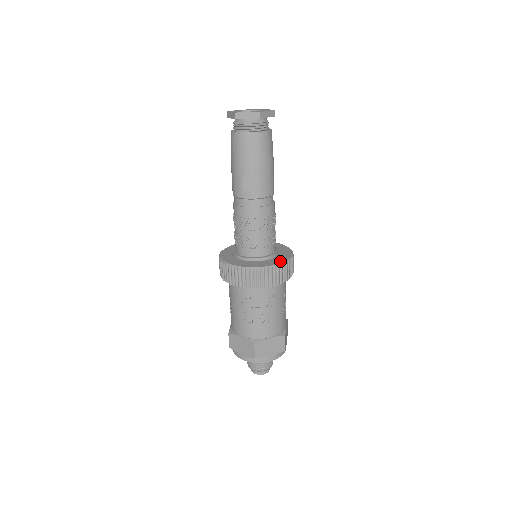
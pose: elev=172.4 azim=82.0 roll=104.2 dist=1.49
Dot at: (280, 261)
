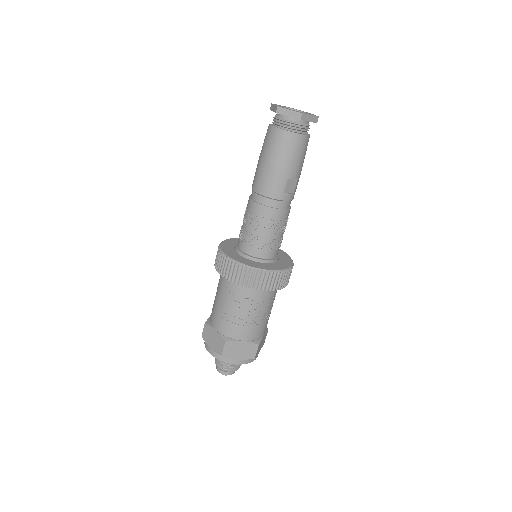
Dot at: (290, 259)
